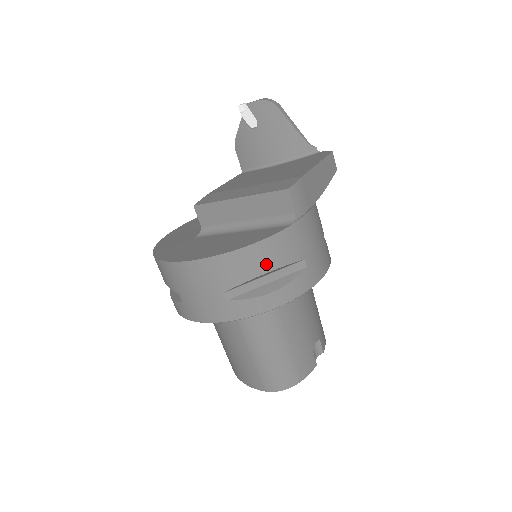
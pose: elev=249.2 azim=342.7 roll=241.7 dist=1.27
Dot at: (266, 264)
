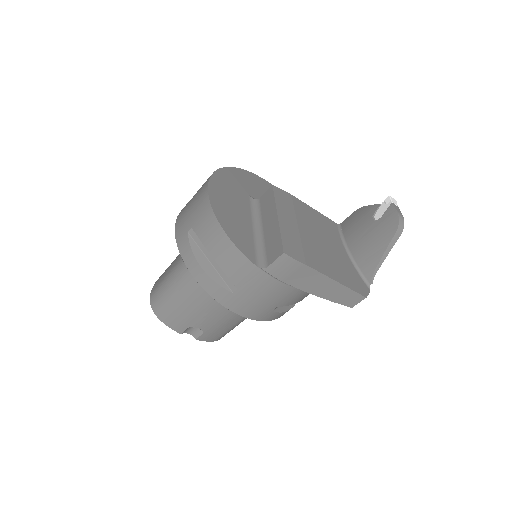
Dot at: (218, 254)
